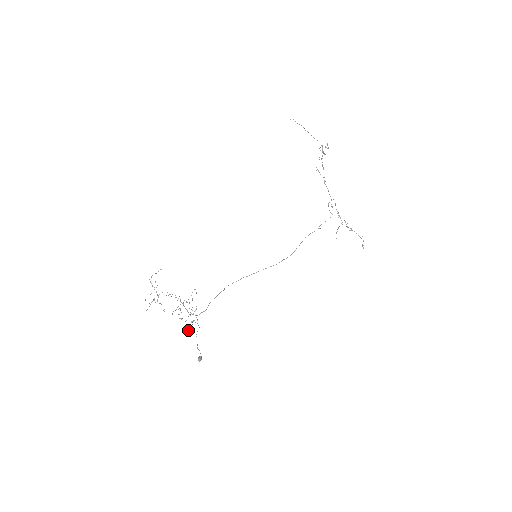
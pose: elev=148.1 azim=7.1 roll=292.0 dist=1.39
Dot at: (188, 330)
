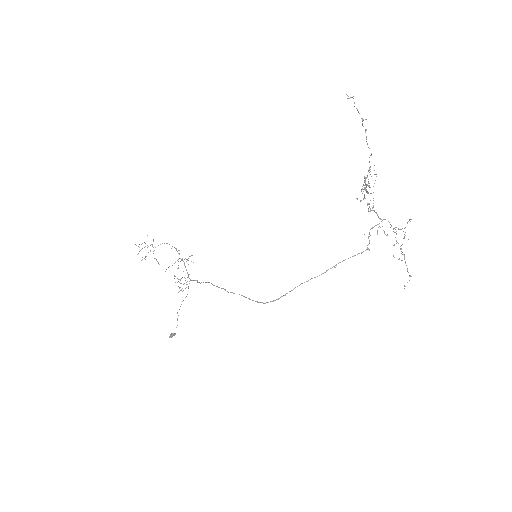
Dot at: occluded
